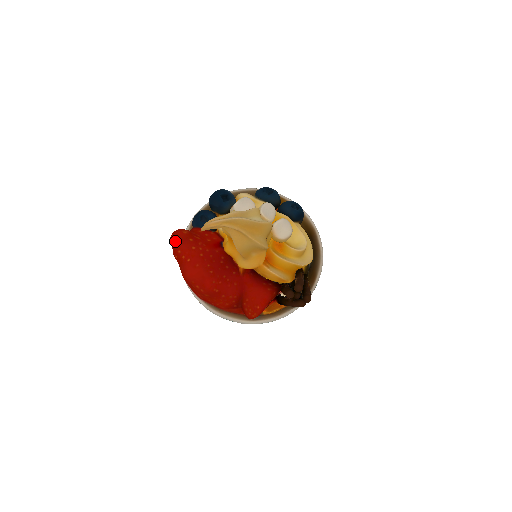
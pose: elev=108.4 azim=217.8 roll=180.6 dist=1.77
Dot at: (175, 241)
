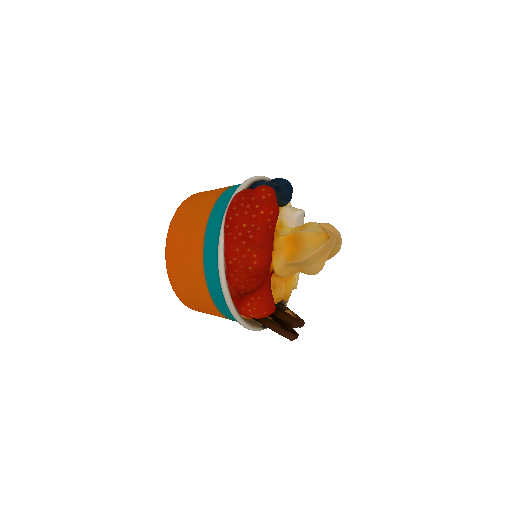
Dot at: (270, 198)
